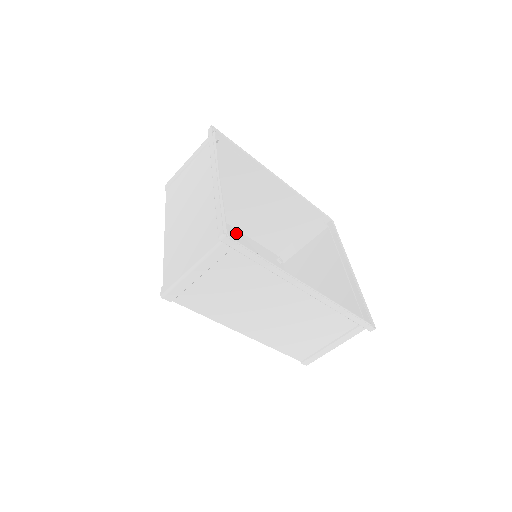
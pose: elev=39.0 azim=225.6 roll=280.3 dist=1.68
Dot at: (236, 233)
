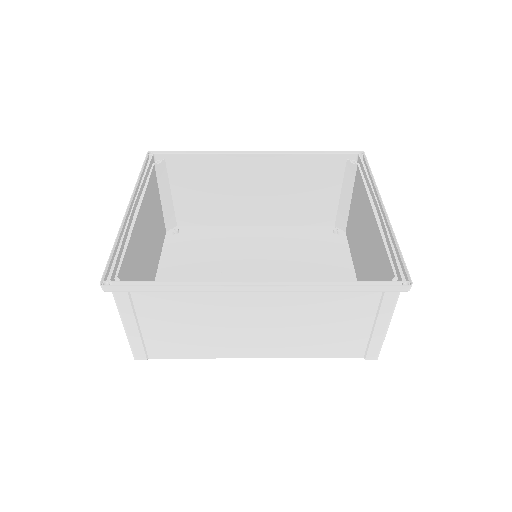
Dot at: (264, 231)
